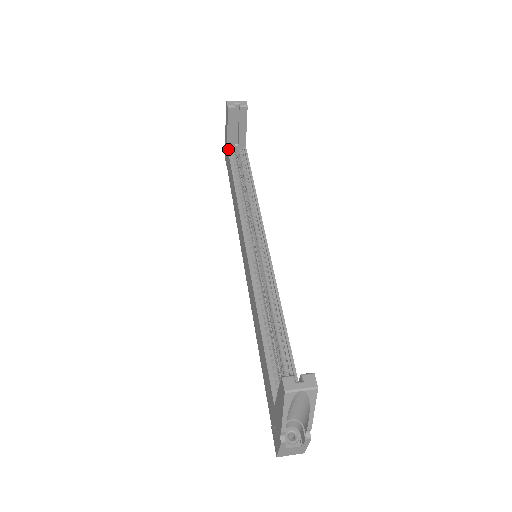
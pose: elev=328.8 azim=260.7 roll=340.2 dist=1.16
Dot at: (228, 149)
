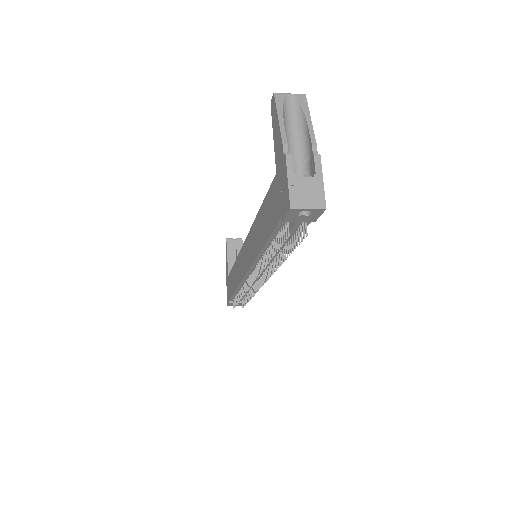
Dot at: occluded
